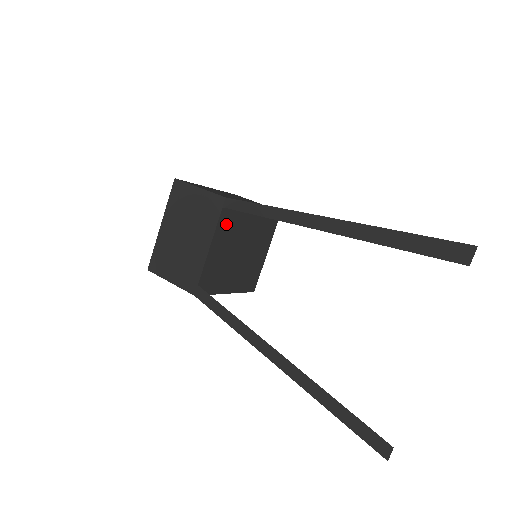
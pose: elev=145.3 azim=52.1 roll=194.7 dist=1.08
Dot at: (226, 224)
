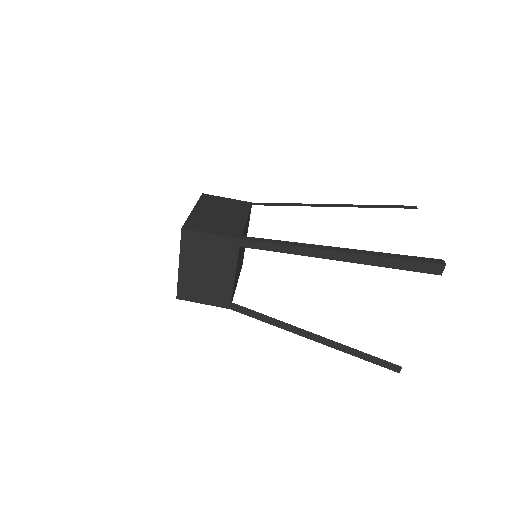
Dot at: (239, 252)
